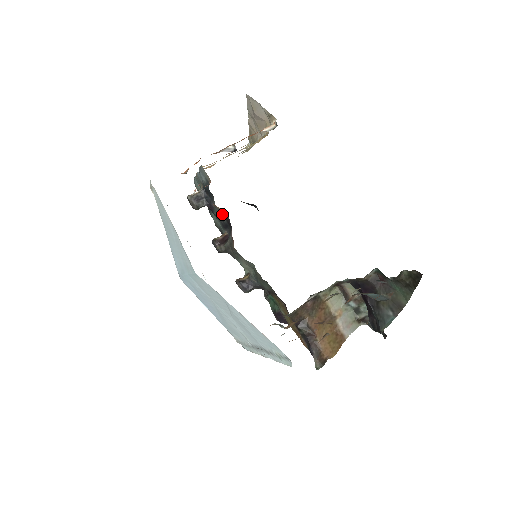
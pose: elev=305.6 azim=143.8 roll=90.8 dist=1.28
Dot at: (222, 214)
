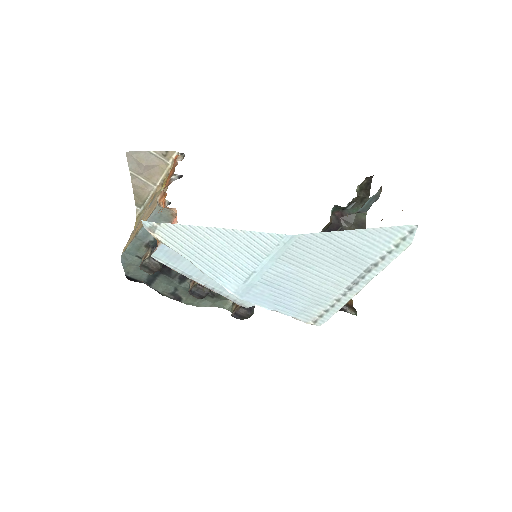
Dot at: occluded
